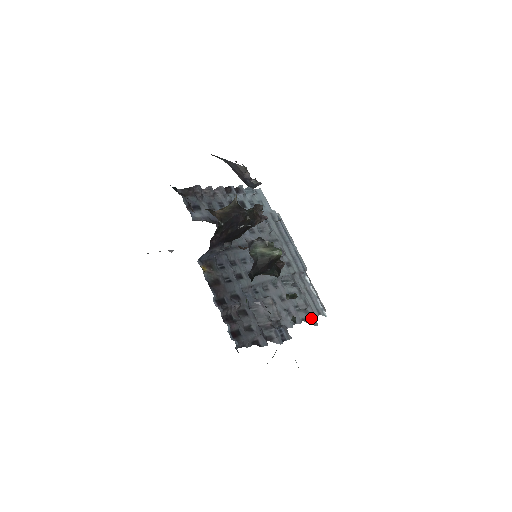
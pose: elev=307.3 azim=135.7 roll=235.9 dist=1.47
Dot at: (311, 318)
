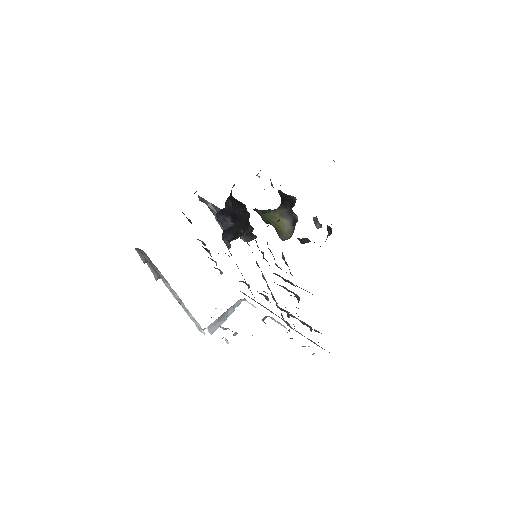
Dot at: (321, 333)
